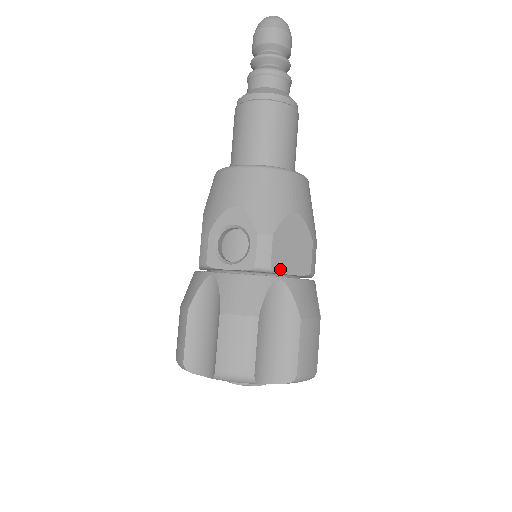
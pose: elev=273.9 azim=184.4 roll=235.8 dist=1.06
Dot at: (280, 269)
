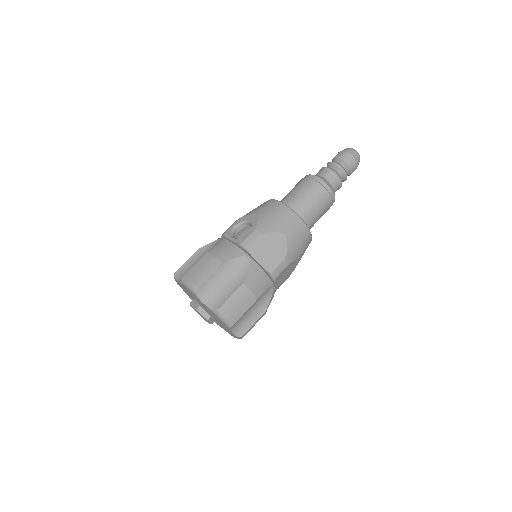
Dot at: (254, 254)
